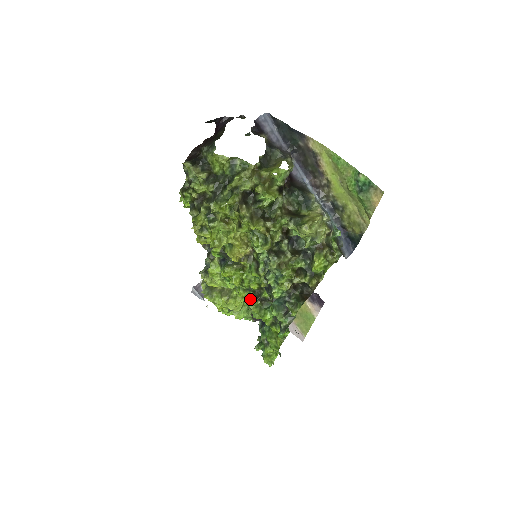
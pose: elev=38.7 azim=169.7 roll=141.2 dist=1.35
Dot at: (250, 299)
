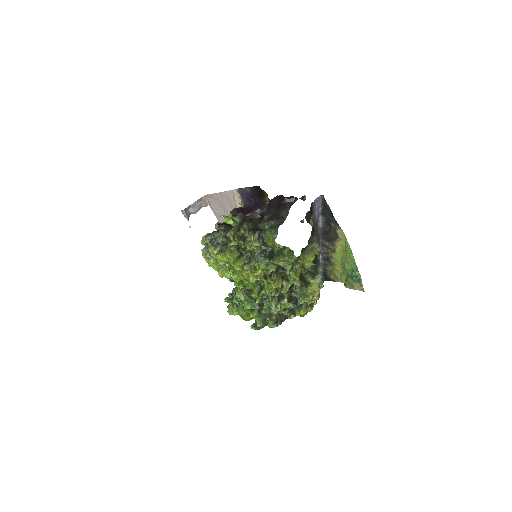
Dot at: (241, 290)
